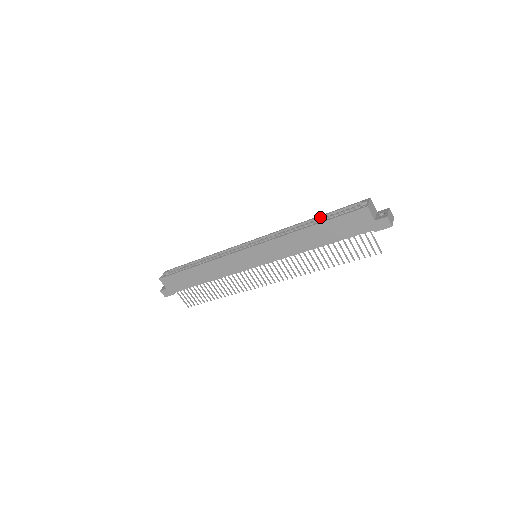
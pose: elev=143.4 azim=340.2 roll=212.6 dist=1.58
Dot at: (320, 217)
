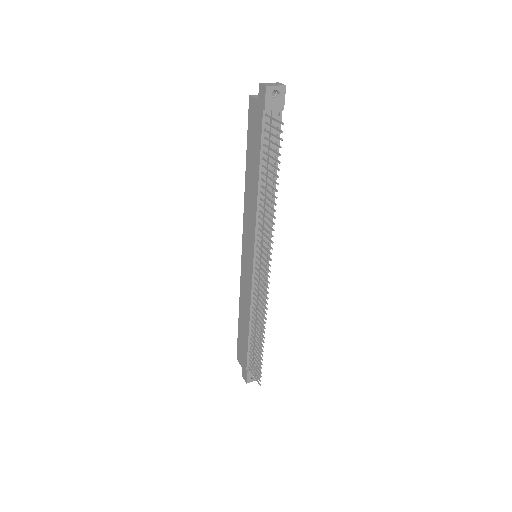
Dot at: occluded
